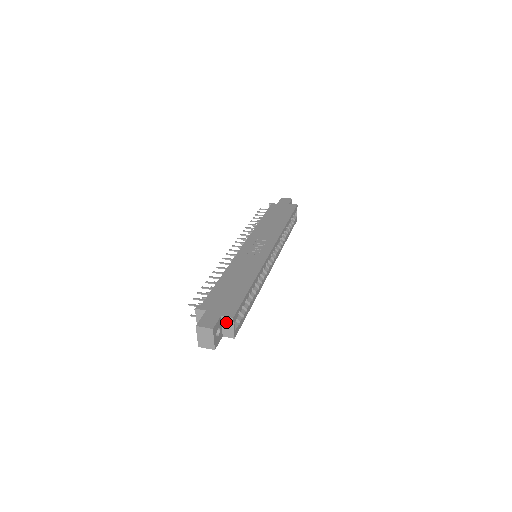
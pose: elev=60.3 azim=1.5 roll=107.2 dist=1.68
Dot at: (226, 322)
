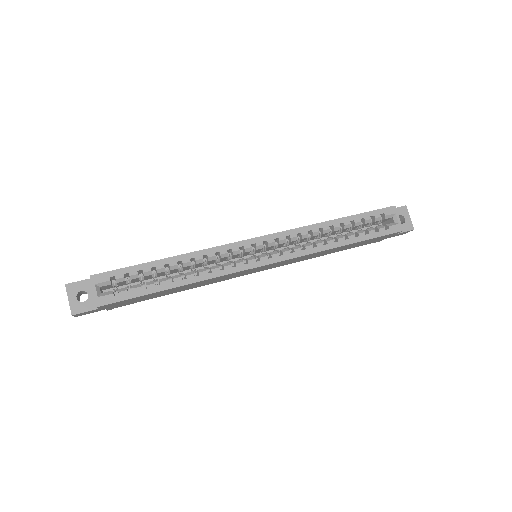
Dot at: occluded
